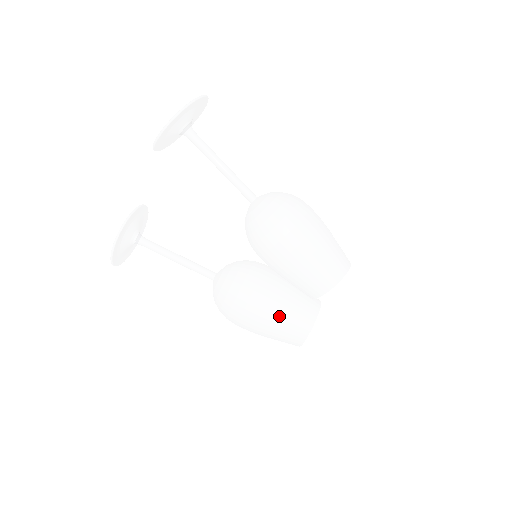
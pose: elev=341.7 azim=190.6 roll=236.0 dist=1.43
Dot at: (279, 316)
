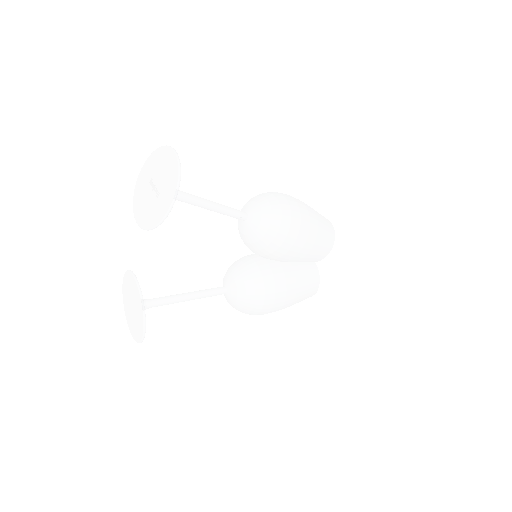
Dot at: (298, 291)
